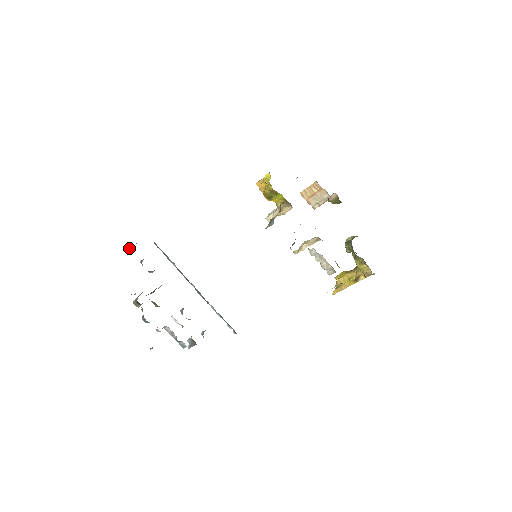
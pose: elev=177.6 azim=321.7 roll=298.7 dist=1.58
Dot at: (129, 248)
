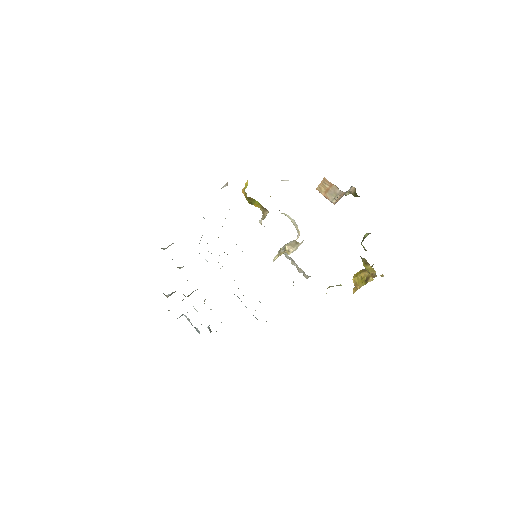
Dot at: (163, 248)
